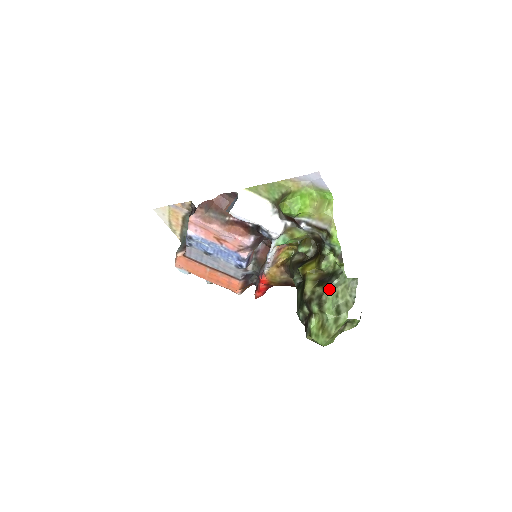
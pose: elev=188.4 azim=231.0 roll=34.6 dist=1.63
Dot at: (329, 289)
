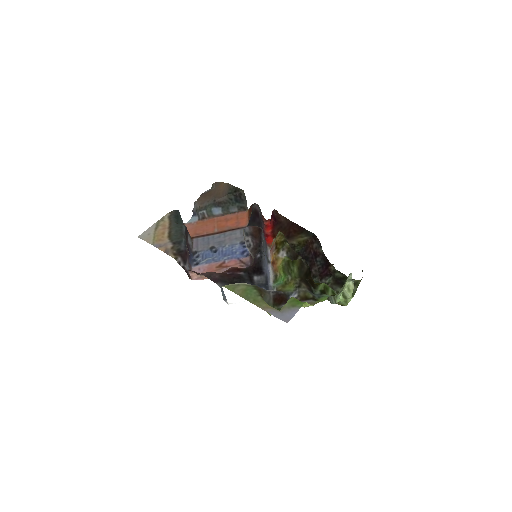
Dot at: occluded
